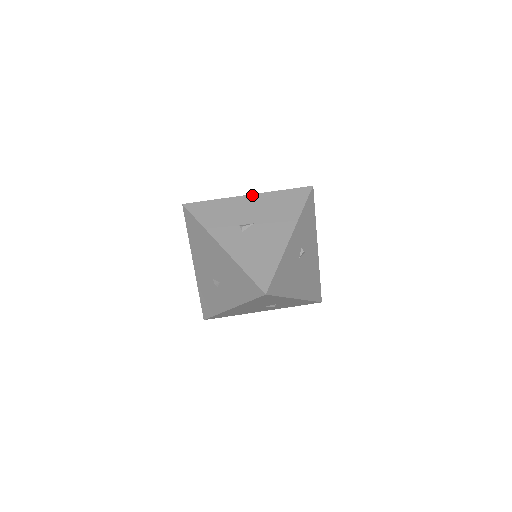
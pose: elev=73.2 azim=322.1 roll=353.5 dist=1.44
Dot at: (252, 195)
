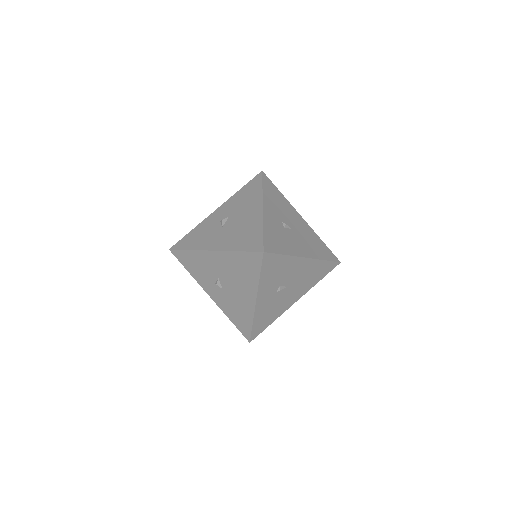
Dot at: (308, 259)
